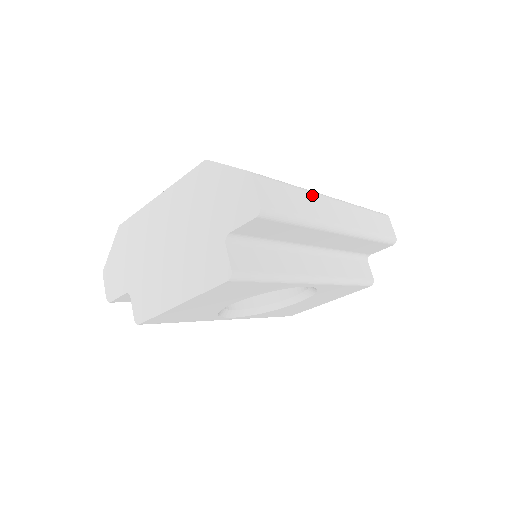
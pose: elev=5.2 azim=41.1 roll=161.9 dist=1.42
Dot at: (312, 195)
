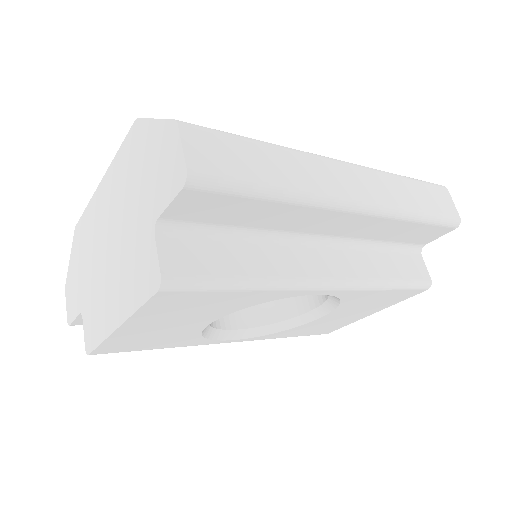
Dot at: (301, 156)
